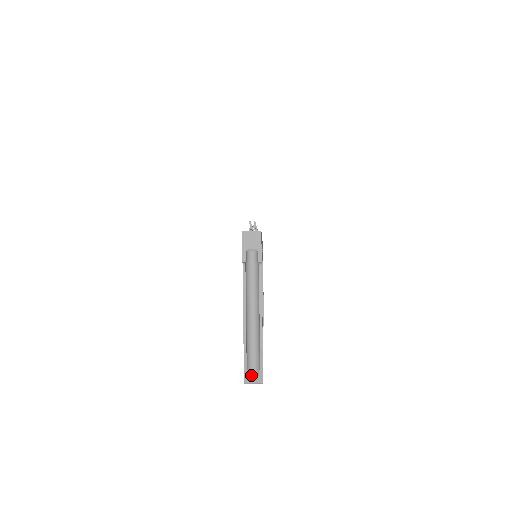
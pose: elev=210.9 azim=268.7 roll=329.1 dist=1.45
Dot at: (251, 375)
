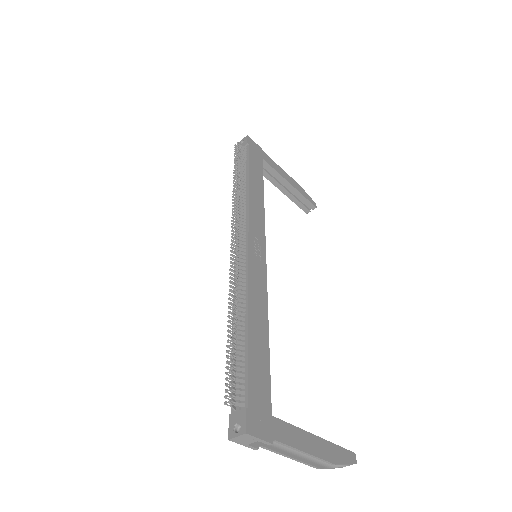
Dot at: (341, 465)
